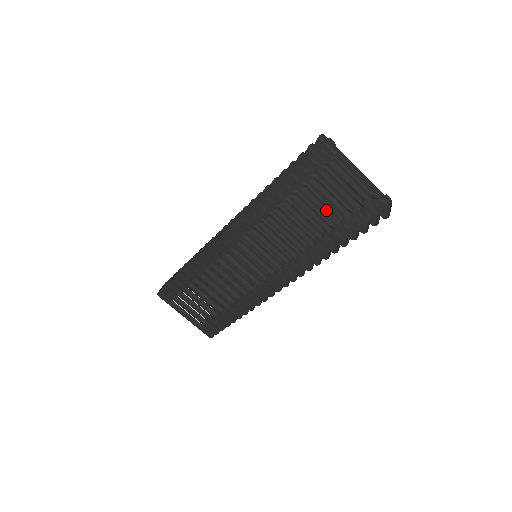
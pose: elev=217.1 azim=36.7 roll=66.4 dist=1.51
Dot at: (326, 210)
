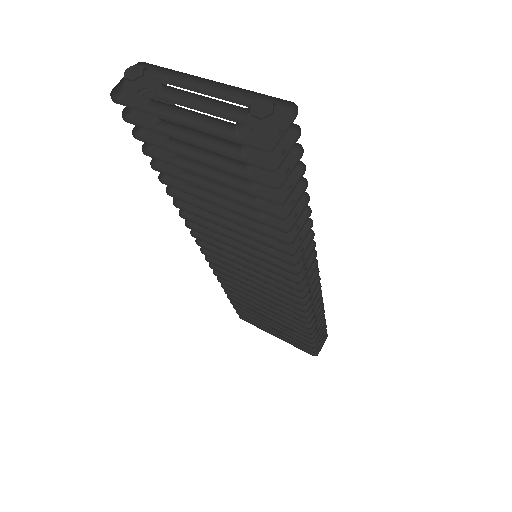
Dot at: (223, 173)
